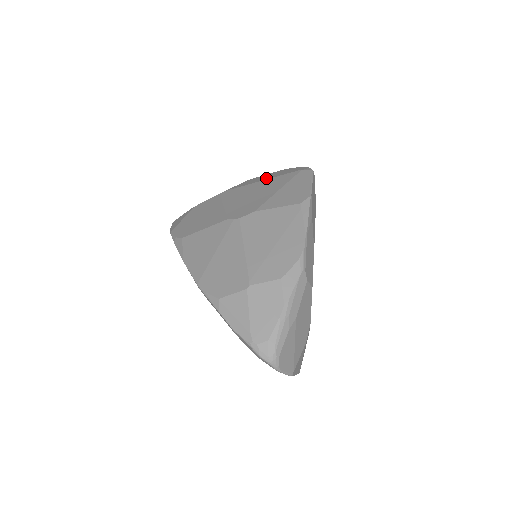
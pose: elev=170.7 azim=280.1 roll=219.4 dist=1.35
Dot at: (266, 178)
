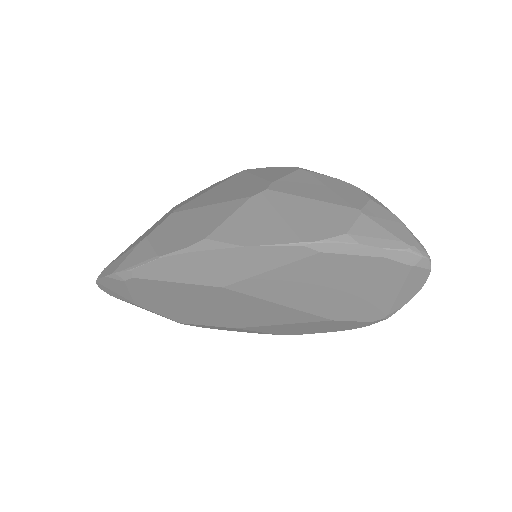
Dot at: (210, 188)
